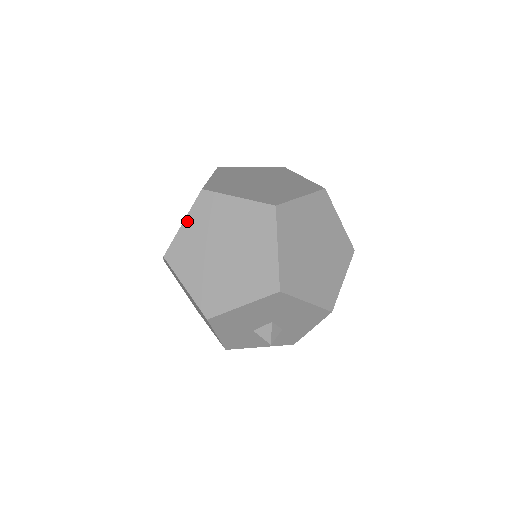
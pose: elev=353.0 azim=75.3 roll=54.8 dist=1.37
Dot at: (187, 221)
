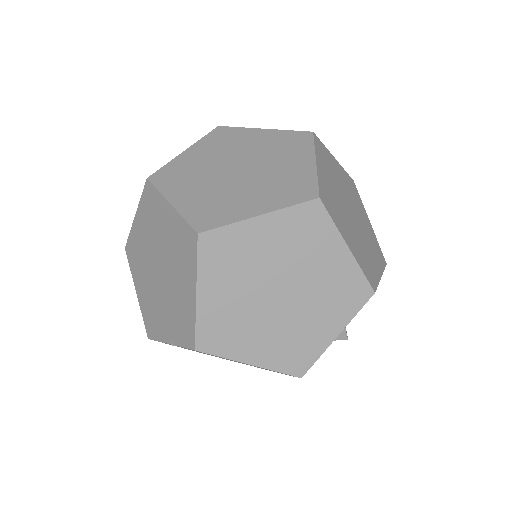
Dot at: (202, 287)
